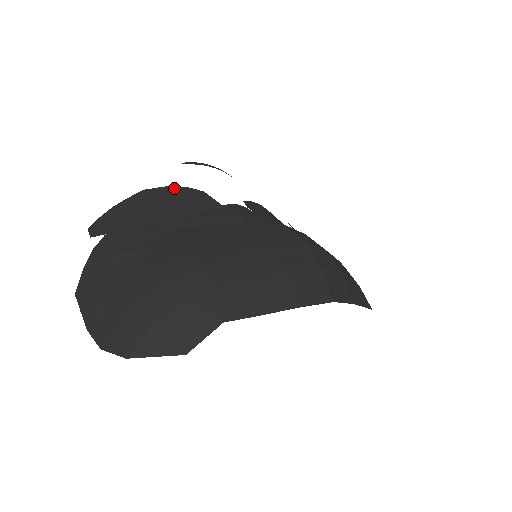
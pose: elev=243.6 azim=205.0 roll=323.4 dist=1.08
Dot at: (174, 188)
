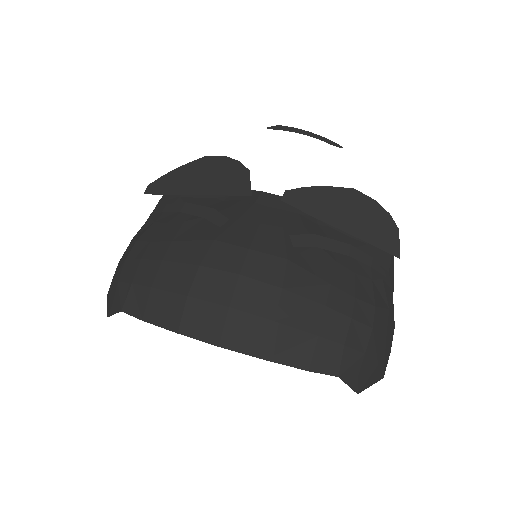
Dot at: (229, 160)
